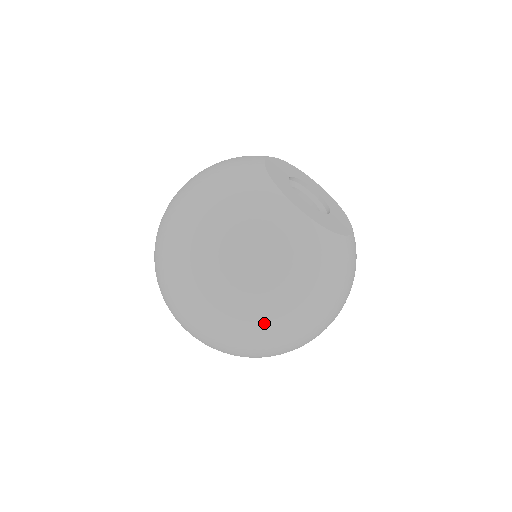
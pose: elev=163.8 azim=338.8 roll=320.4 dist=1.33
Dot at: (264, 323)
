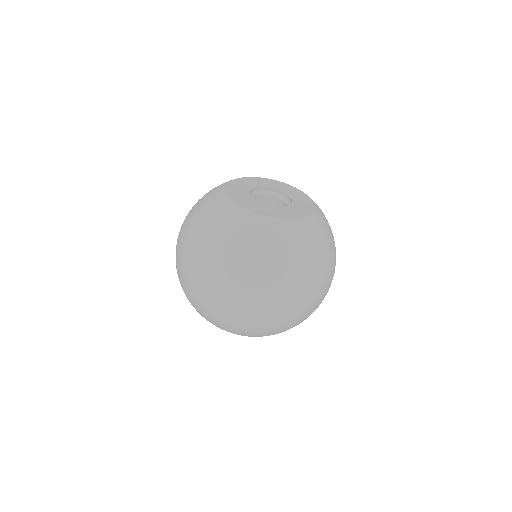
Dot at: (192, 275)
